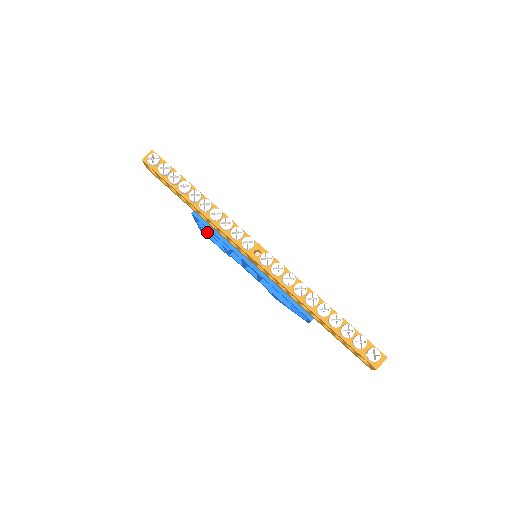
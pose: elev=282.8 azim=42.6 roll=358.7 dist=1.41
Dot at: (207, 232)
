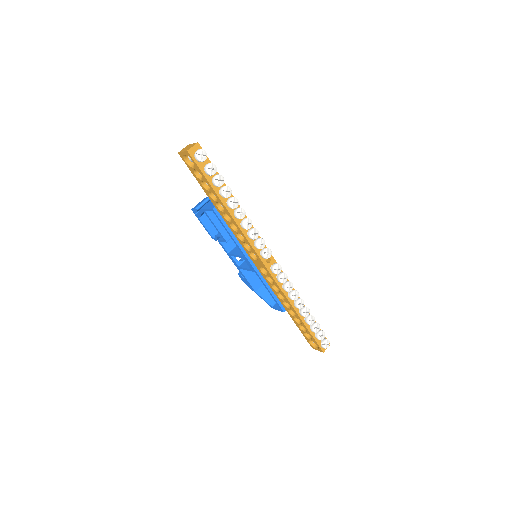
Dot at: (211, 221)
